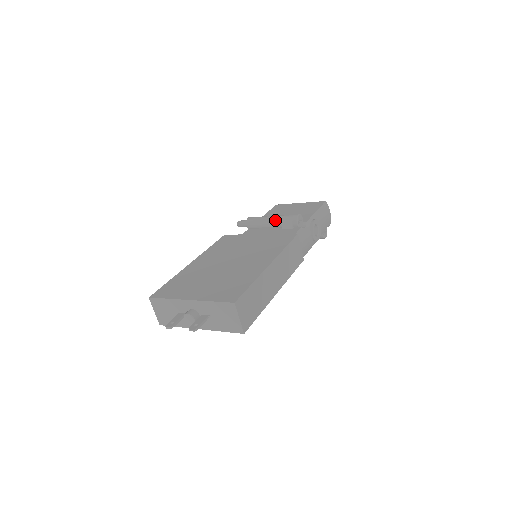
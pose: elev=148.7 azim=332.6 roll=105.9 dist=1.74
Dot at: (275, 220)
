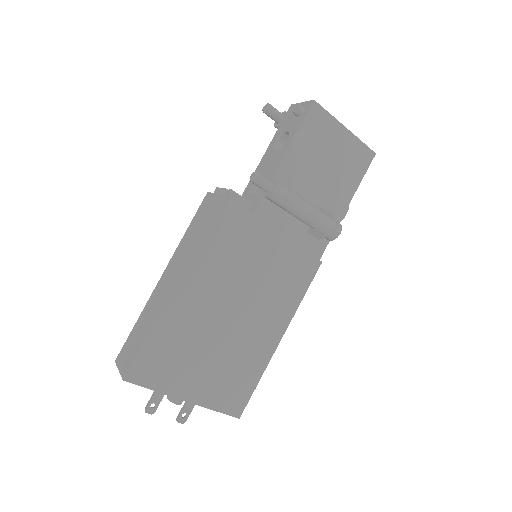
Dot at: (309, 222)
